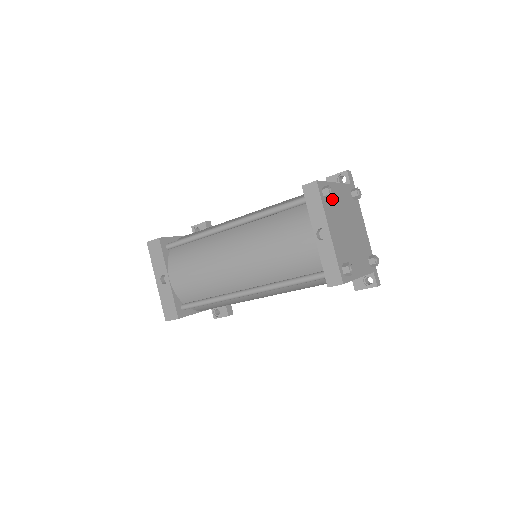
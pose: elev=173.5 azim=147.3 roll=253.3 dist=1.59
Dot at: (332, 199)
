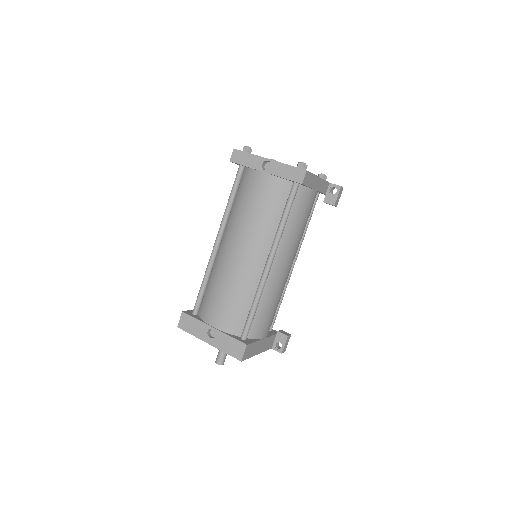
Dot at: occluded
